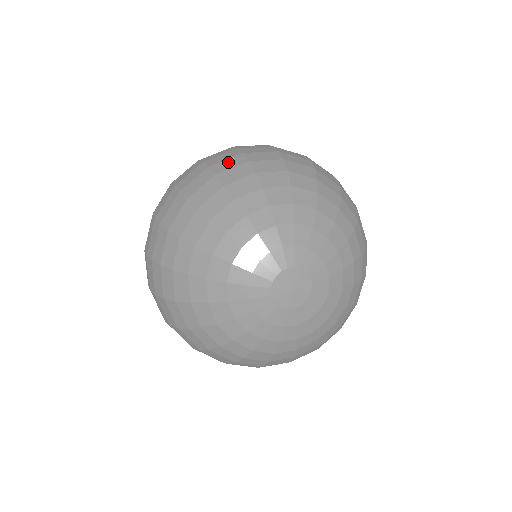
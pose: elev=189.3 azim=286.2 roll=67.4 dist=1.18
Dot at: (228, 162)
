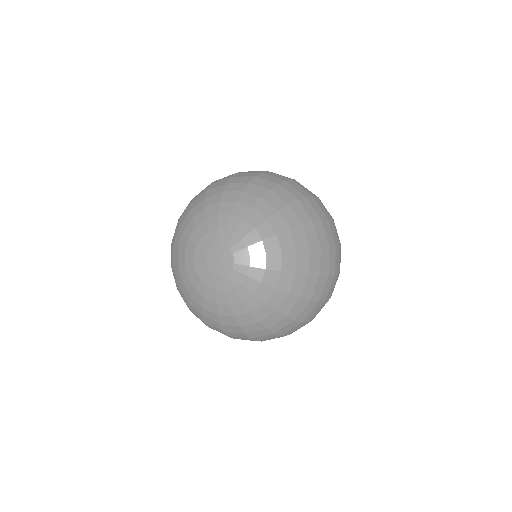
Dot at: (202, 190)
